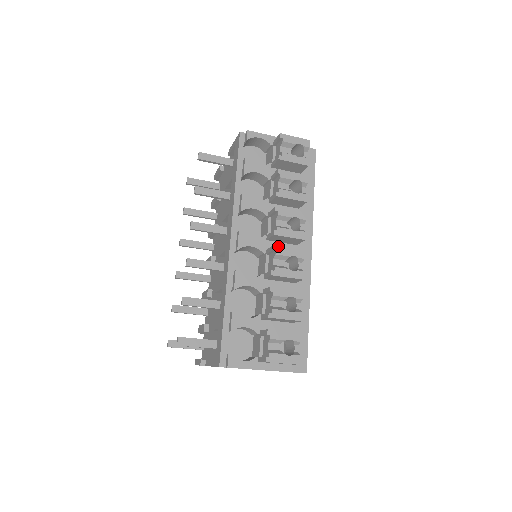
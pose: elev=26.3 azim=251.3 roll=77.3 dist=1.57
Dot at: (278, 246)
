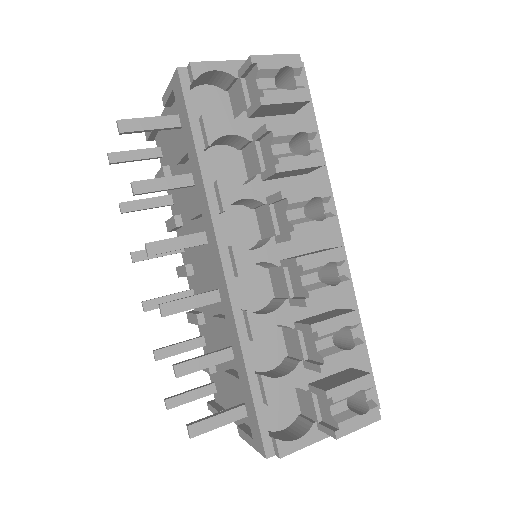
Dot at: (303, 256)
